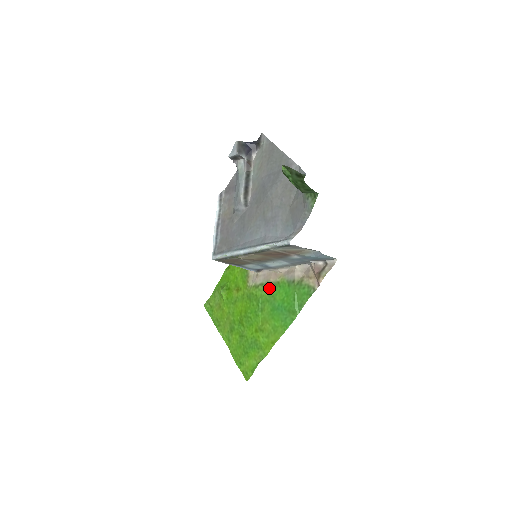
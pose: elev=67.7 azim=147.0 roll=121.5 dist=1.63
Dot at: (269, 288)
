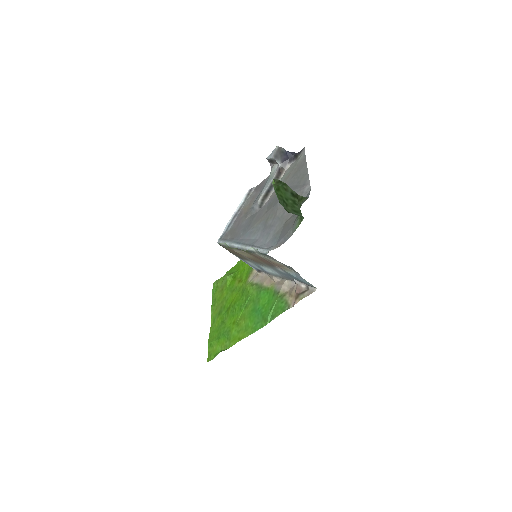
Dot at: (259, 290)
